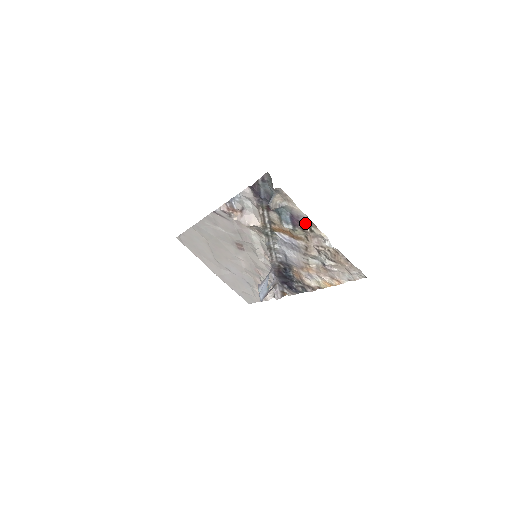
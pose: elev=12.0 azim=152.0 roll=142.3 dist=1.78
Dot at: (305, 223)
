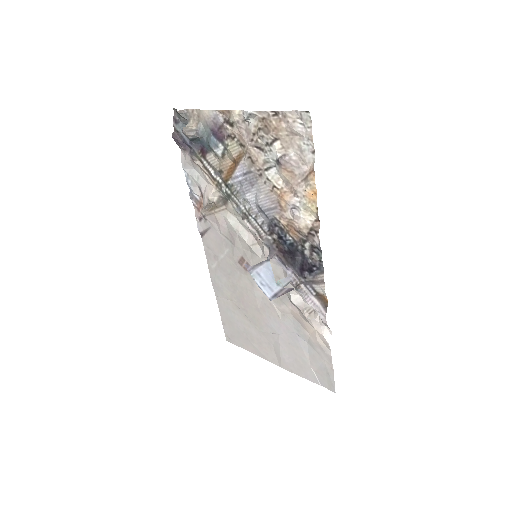
Dot at: (222, 123)
